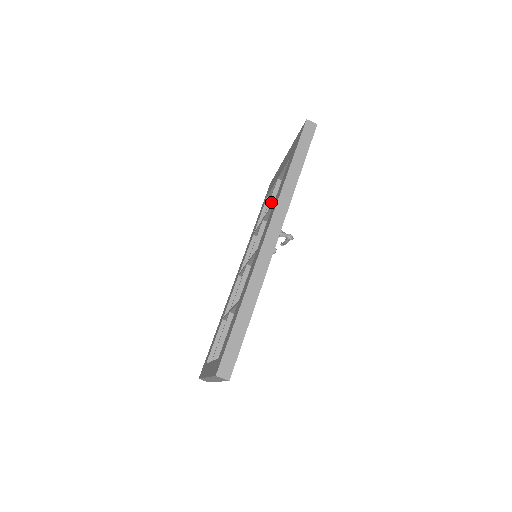
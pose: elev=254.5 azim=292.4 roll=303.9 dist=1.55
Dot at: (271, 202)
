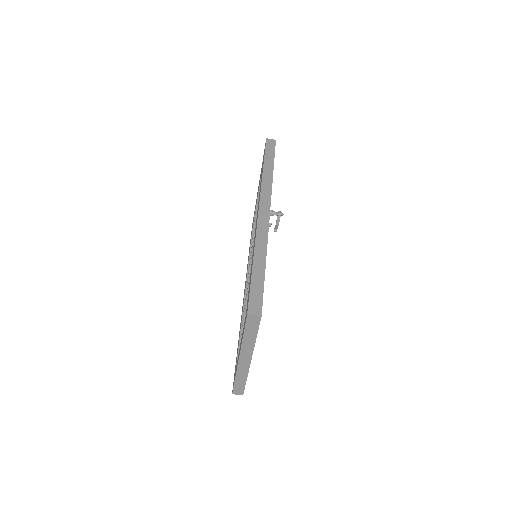
Dot at: occluded
